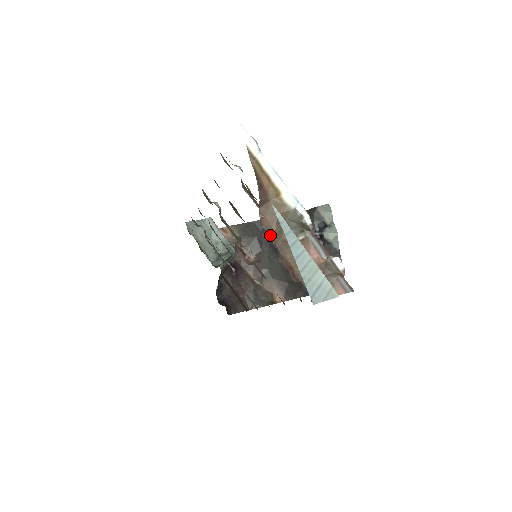
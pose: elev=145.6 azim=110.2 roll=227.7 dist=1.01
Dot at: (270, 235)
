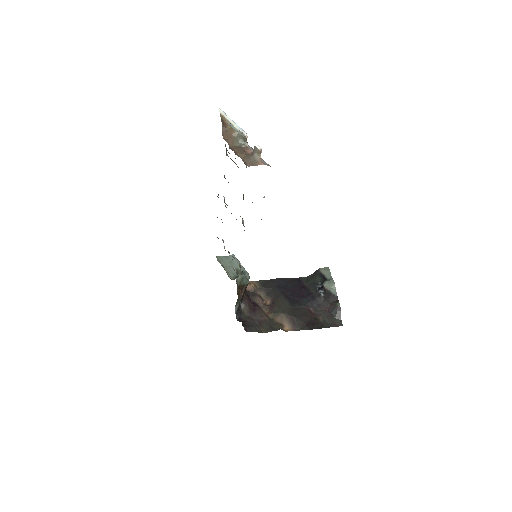
Dot at: (227, 142)
